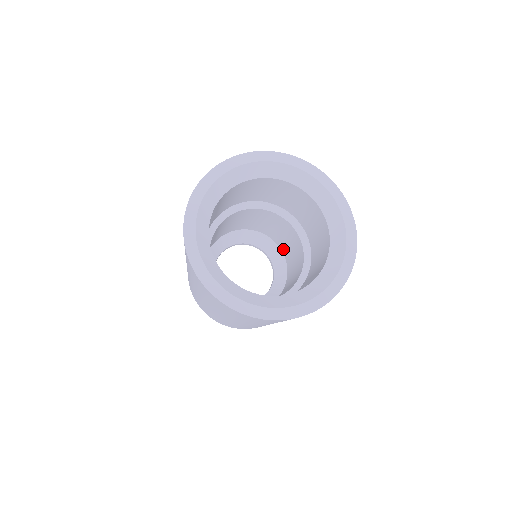
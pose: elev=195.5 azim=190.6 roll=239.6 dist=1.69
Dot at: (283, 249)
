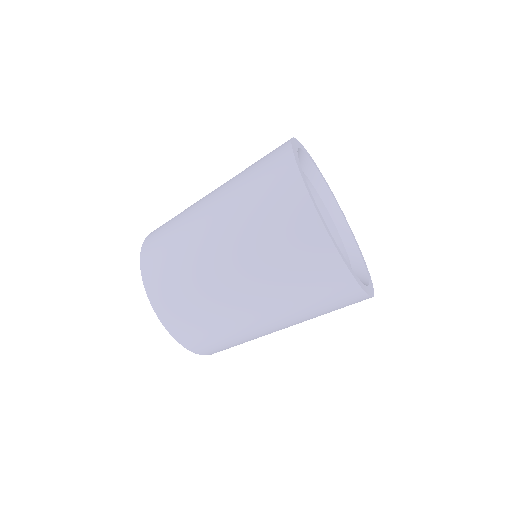
Dot at: occluded
